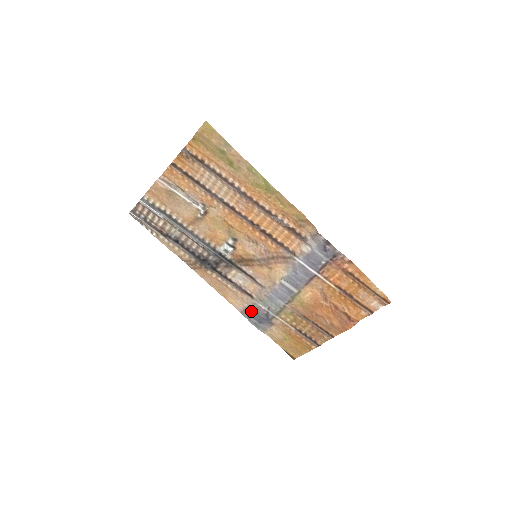
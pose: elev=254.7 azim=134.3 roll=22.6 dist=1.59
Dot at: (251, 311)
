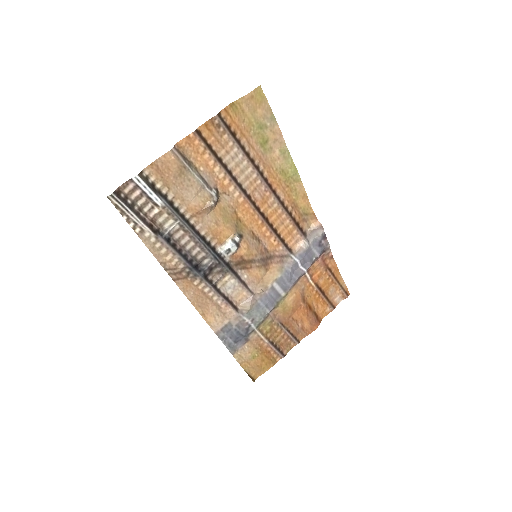
Dot at: (231, 328)
